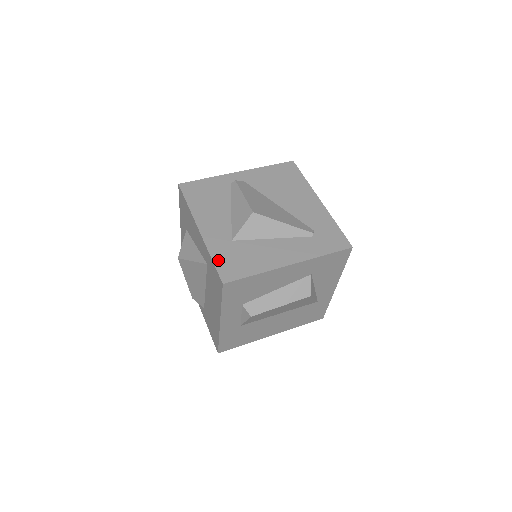
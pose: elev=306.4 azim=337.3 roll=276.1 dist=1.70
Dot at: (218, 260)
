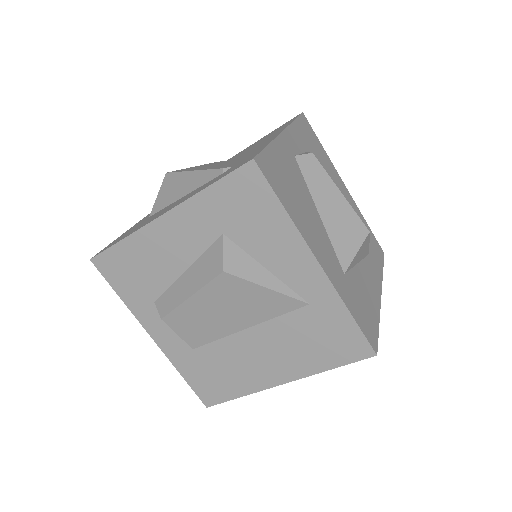
Dot at: (116, 239)
